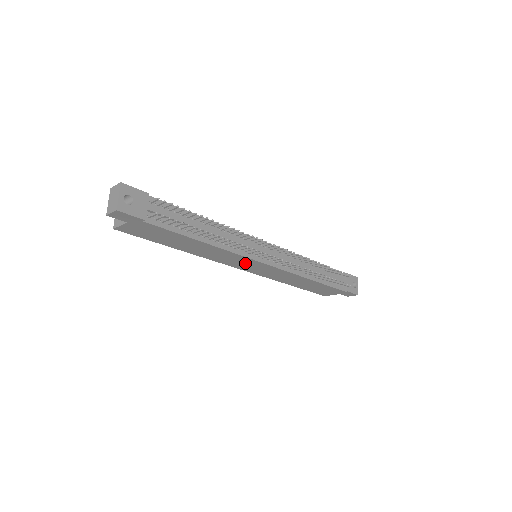
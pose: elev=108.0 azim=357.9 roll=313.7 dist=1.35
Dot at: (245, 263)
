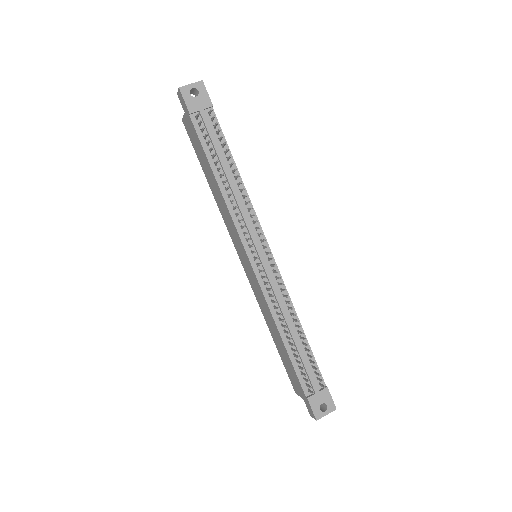
Dot at: (240, 246)
